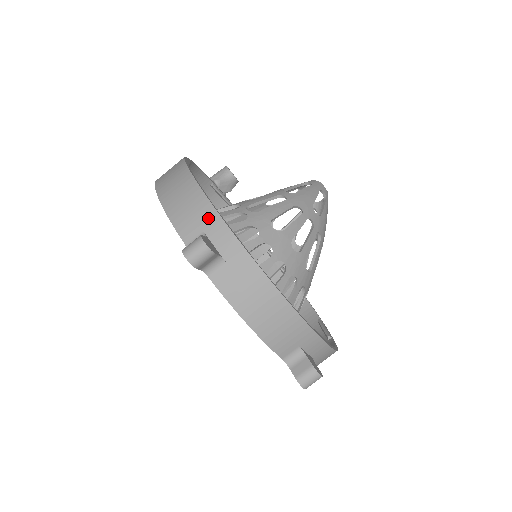
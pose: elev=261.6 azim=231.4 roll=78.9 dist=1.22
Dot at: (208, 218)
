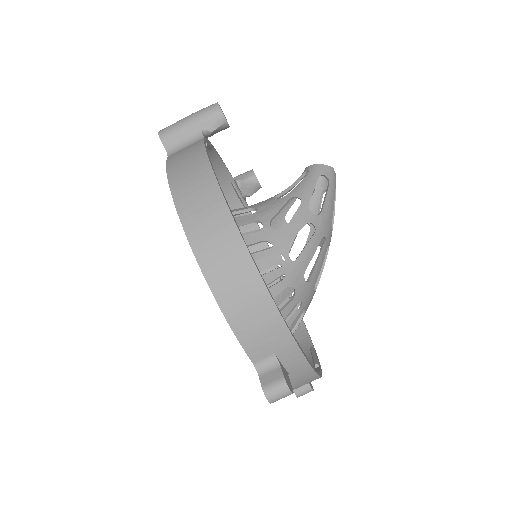
Dot at: (282, 342)
